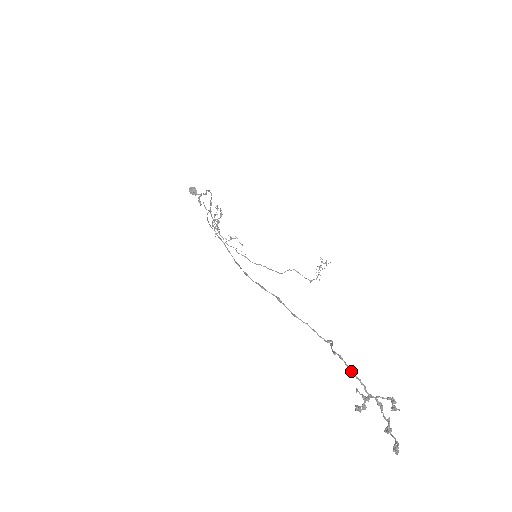
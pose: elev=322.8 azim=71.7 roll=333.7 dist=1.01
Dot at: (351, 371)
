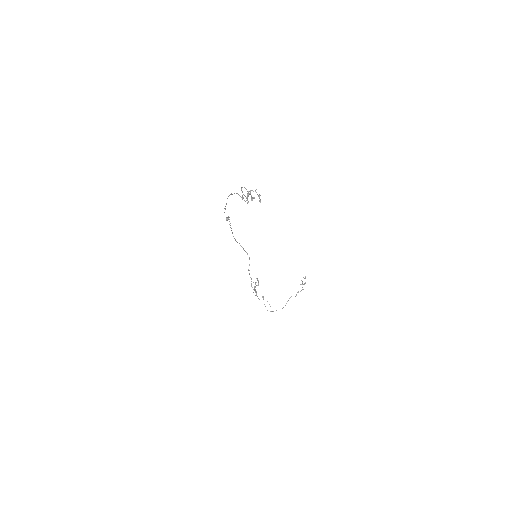
Dot at: occluded
